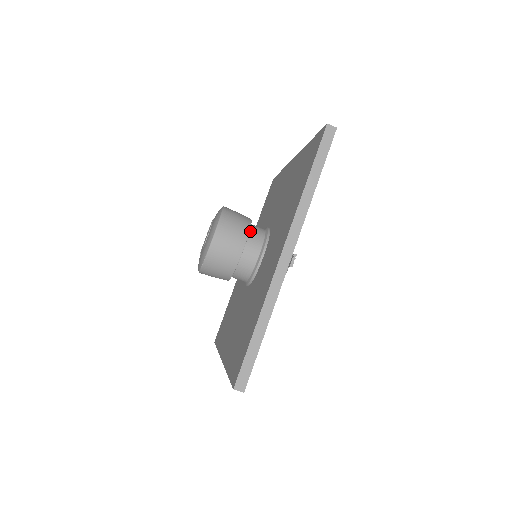
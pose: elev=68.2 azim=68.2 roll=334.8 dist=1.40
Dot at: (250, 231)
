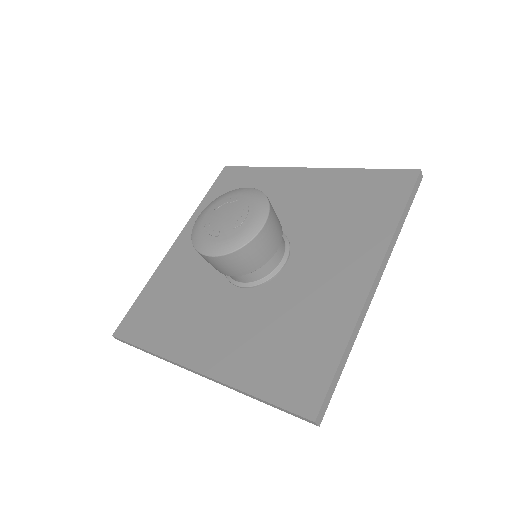
Dot at: occluded
